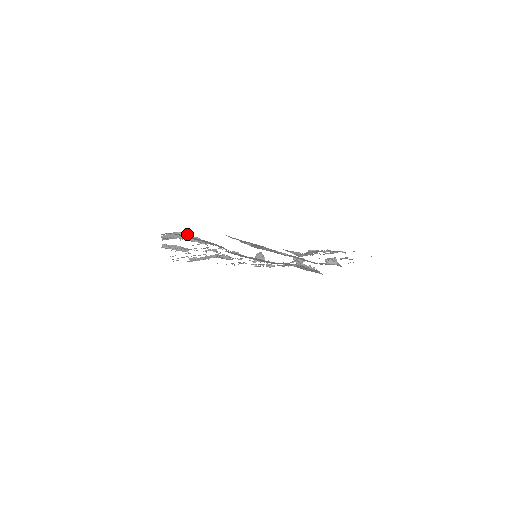
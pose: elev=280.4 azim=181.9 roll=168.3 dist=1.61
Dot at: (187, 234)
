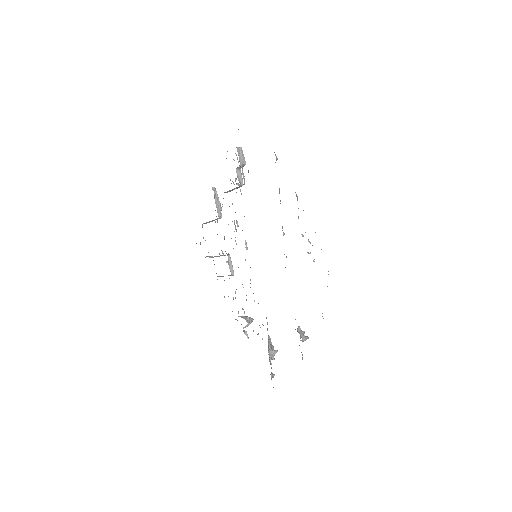
Dot at: (244, 157)
